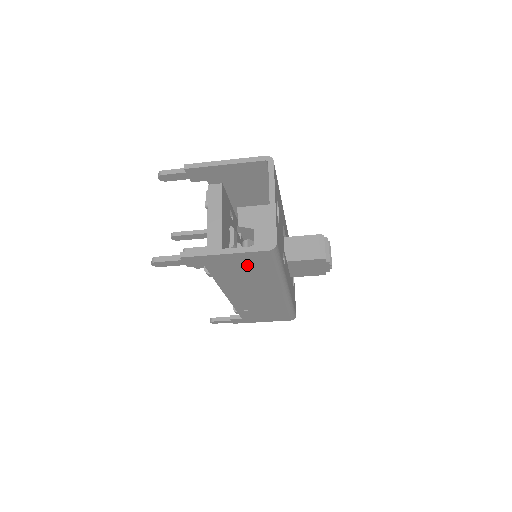
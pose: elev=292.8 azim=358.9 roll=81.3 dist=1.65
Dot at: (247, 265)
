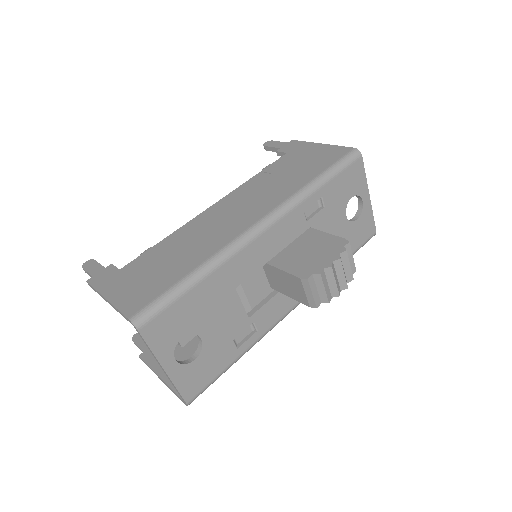
Dot at: occluded
